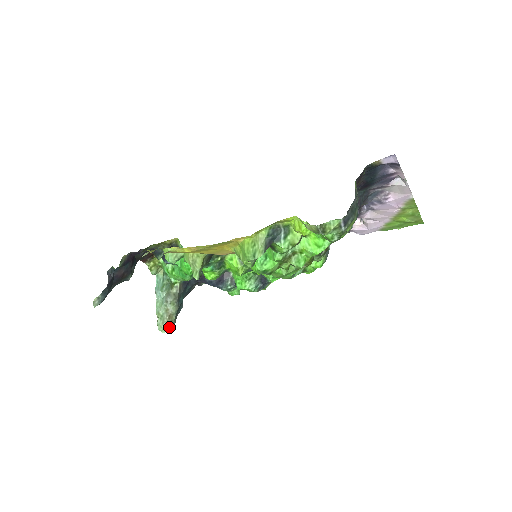
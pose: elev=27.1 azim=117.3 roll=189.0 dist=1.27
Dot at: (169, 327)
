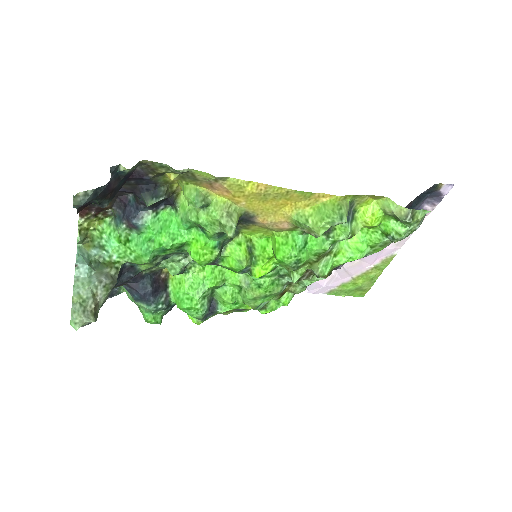
Dot at: (94, 320)
